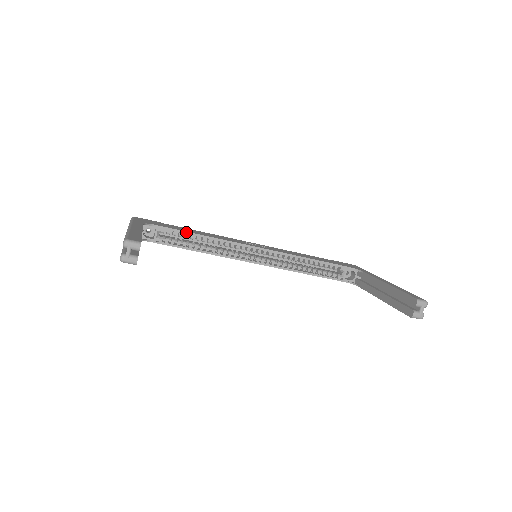
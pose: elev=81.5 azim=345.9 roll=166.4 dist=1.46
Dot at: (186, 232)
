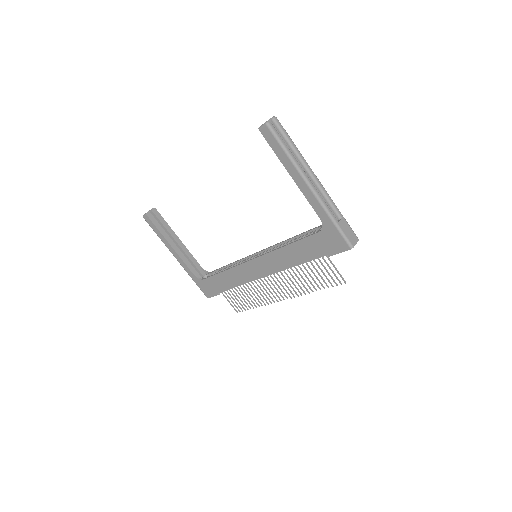
Dot at: (224, 267)
